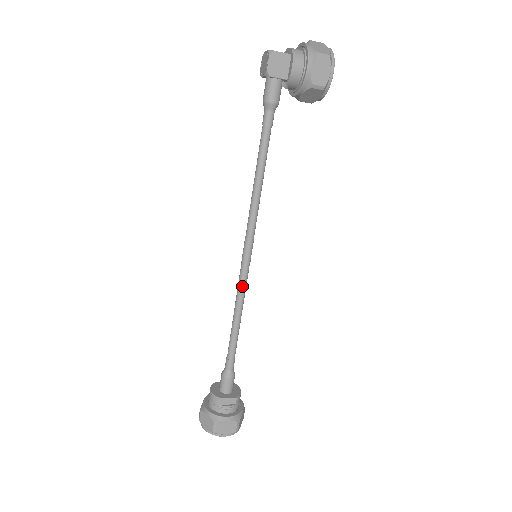
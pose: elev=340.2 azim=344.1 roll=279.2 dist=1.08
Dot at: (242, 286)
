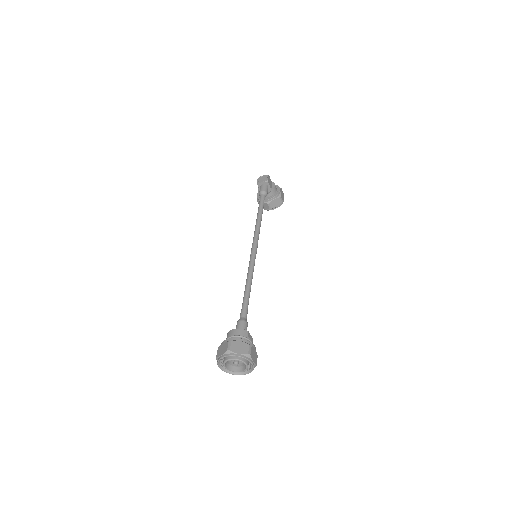
Dot at: (254, 265)
